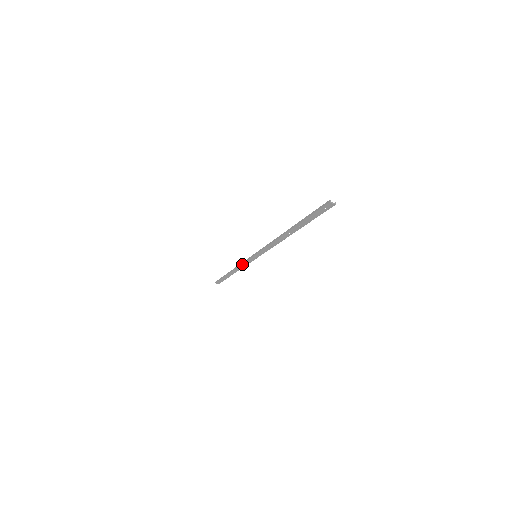
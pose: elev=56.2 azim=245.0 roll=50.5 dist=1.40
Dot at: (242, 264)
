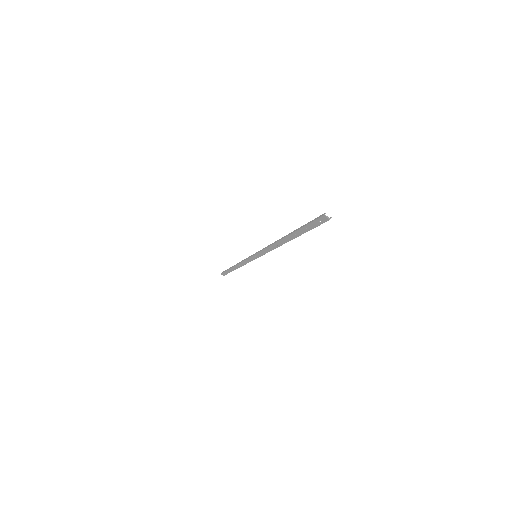
Dot at: (243, 261)
